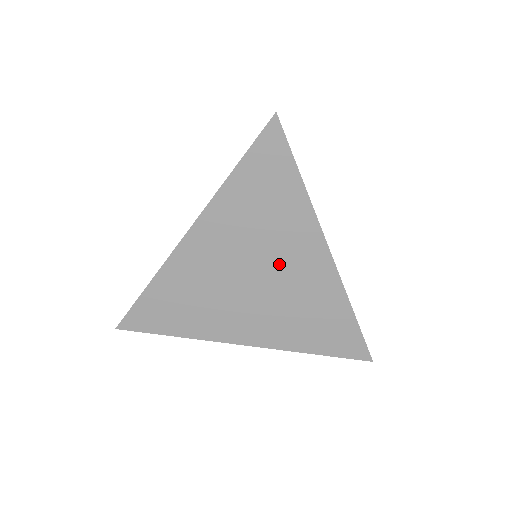
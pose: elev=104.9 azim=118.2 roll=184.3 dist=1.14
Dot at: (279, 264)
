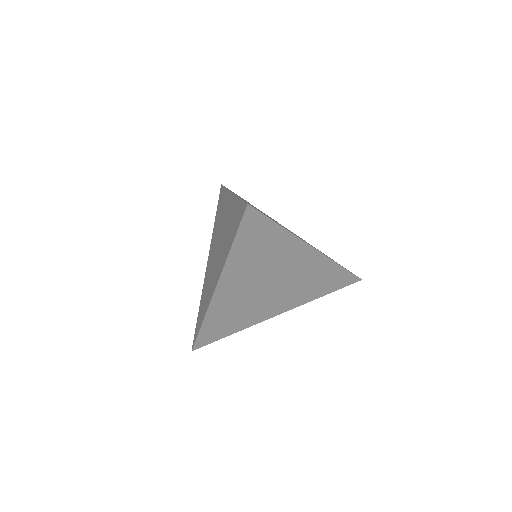
Dot at: (284, 271)
